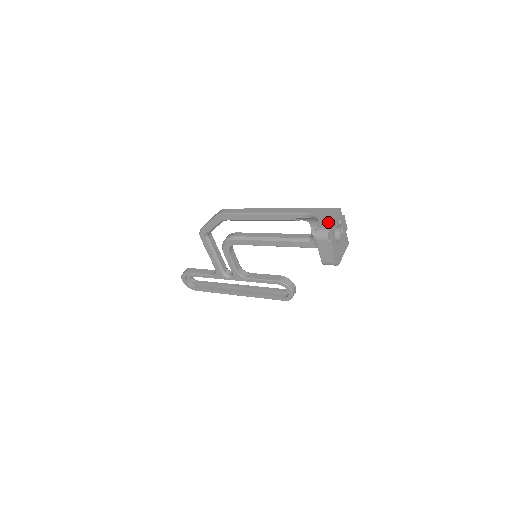
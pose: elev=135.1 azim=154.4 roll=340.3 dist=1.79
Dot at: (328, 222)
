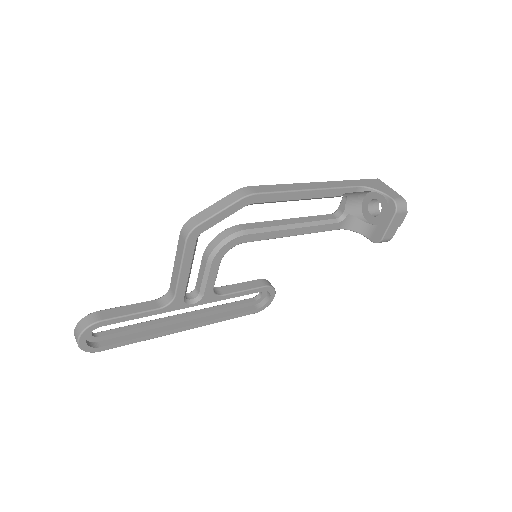
Dot at: (394, 193)
